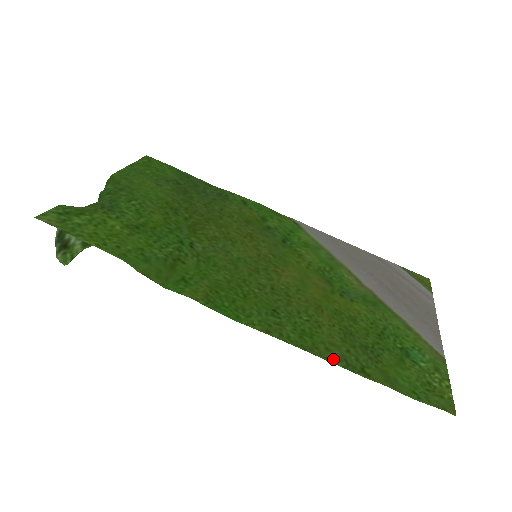
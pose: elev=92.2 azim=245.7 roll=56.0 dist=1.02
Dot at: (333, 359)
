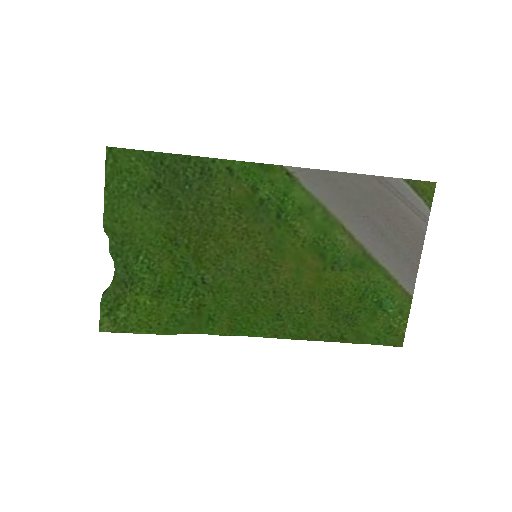
Dot at: (321, 338)
